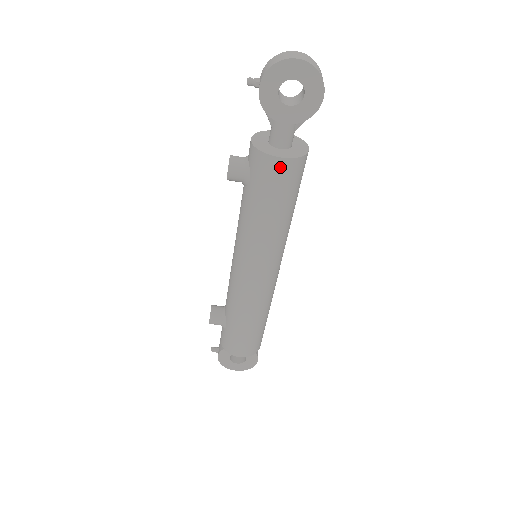
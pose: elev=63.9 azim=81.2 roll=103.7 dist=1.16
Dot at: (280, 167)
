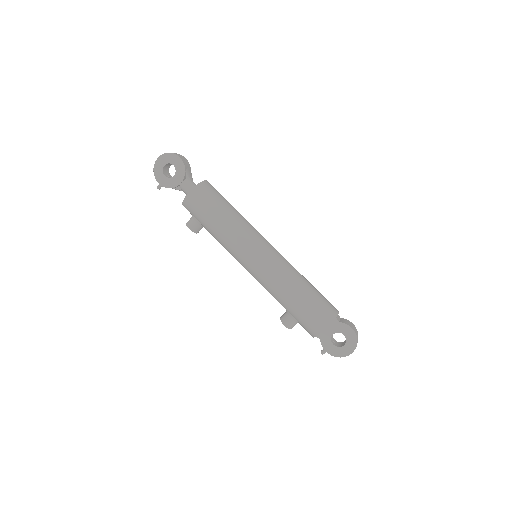
Dot at: (193, 197)
